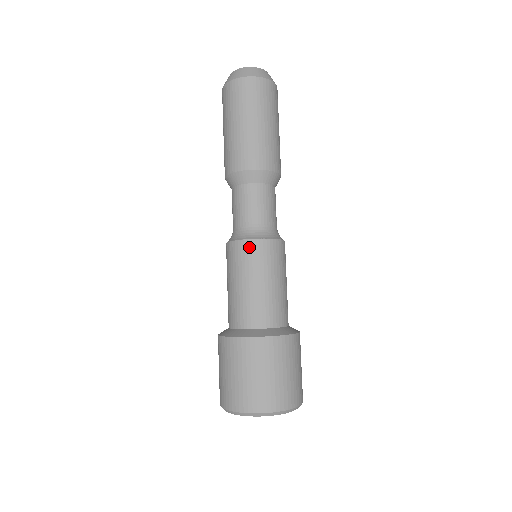
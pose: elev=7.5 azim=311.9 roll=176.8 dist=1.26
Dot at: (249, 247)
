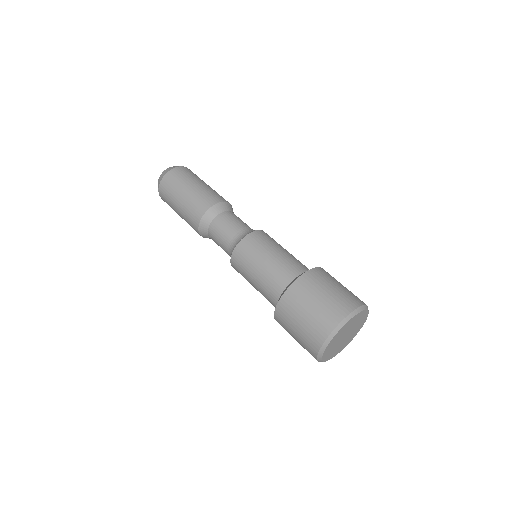
Dot at: (235, 261)
